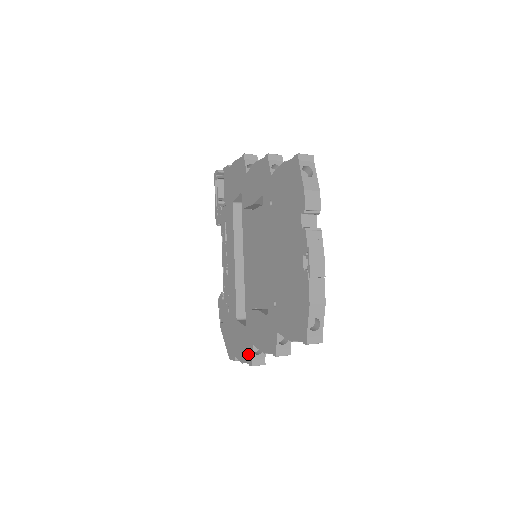
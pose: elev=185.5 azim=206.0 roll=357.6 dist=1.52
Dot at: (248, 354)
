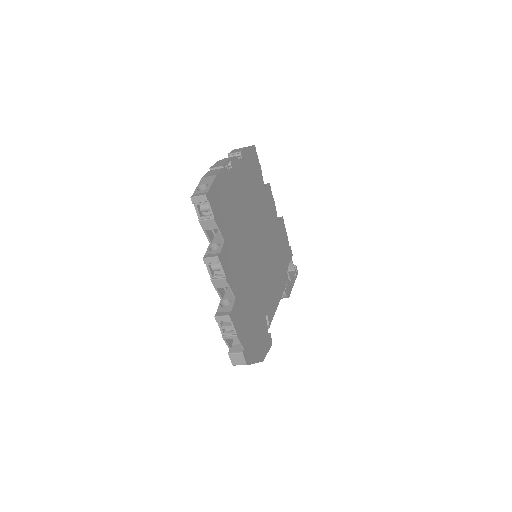
Dot at: occluded
